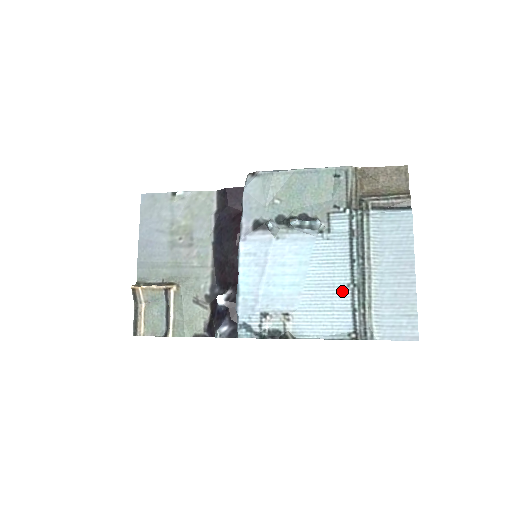
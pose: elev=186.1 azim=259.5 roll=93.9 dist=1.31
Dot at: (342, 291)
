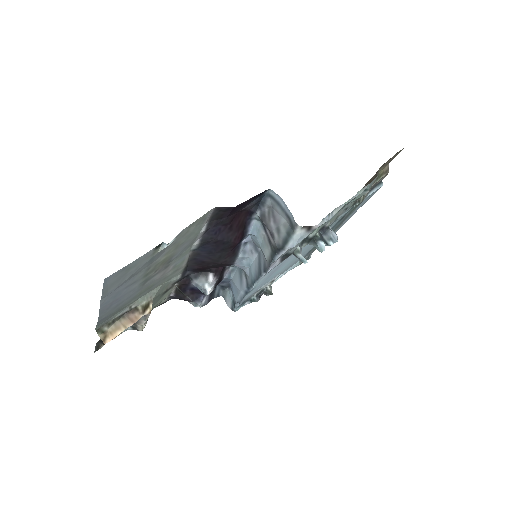
Dot at: occluded
